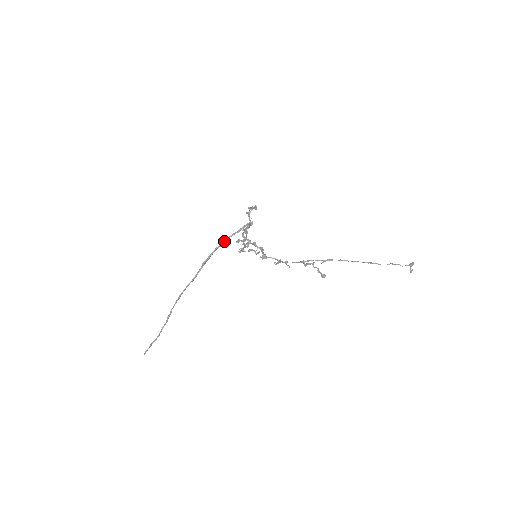
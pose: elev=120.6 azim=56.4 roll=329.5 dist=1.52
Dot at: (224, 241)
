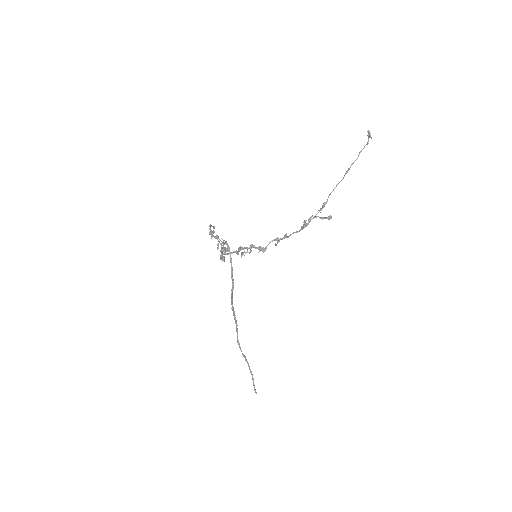
Dot at: (232, 281)
